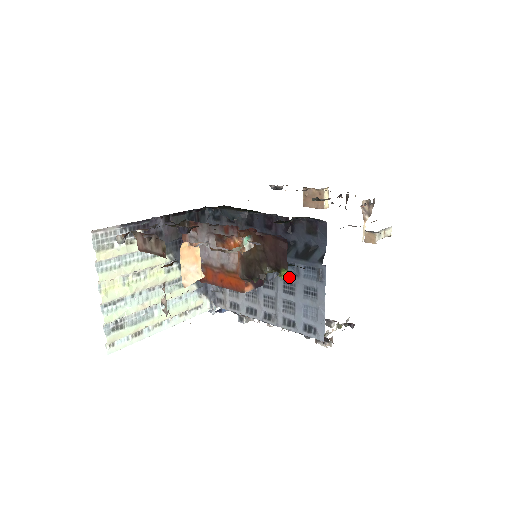
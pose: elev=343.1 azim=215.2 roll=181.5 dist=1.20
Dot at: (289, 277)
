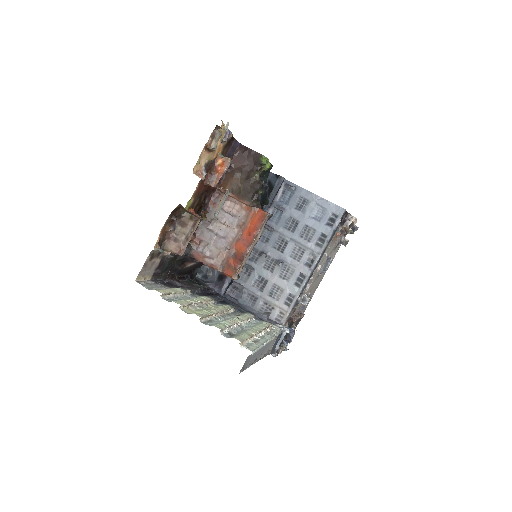
Dot at: (282, 219)
